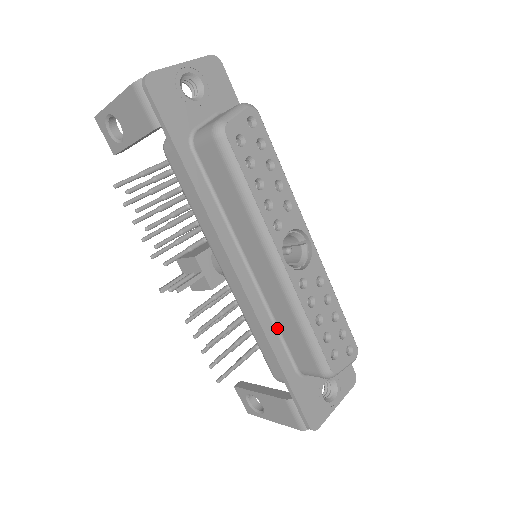
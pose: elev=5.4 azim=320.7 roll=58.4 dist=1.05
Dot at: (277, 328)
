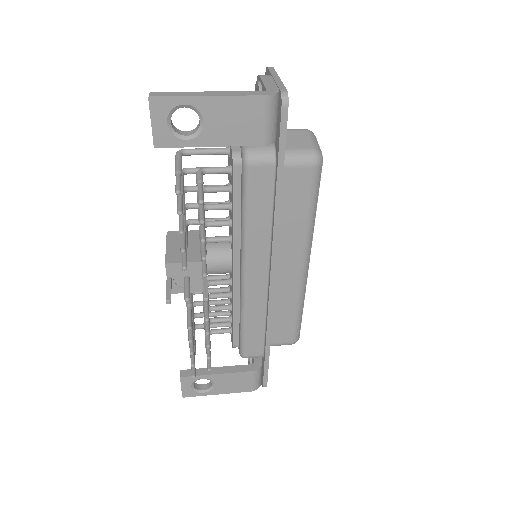
Dot at: occluded
